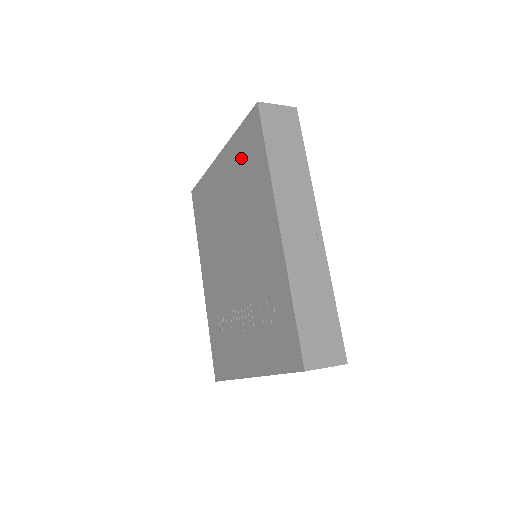
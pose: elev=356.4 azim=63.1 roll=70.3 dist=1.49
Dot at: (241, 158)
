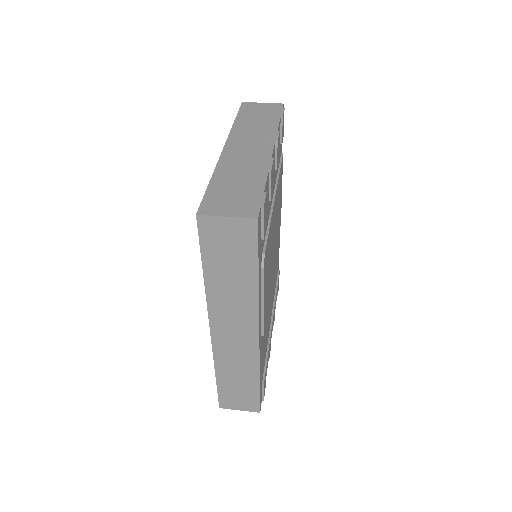
Dot at: occluded
